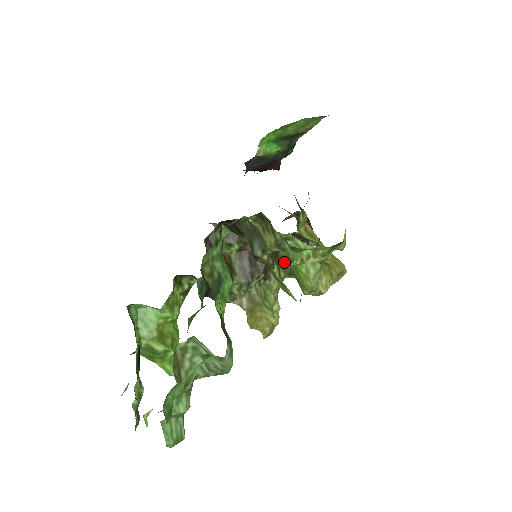
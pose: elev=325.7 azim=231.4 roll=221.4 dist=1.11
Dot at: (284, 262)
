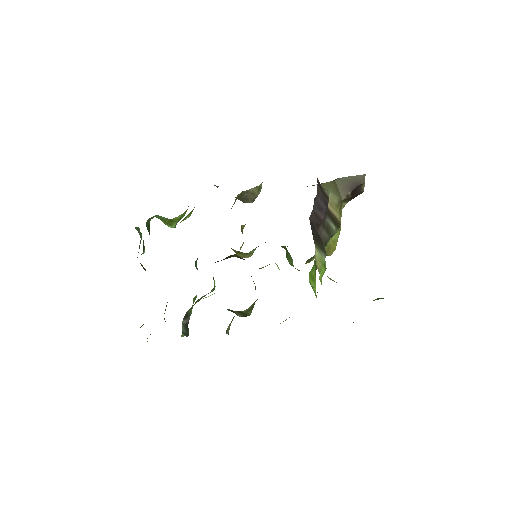
Dot at: (284, 246)
